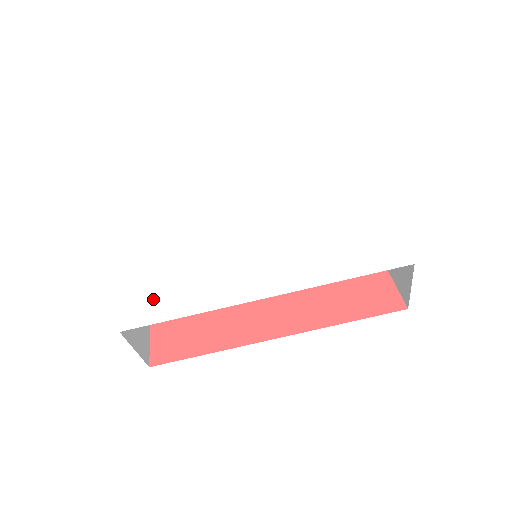
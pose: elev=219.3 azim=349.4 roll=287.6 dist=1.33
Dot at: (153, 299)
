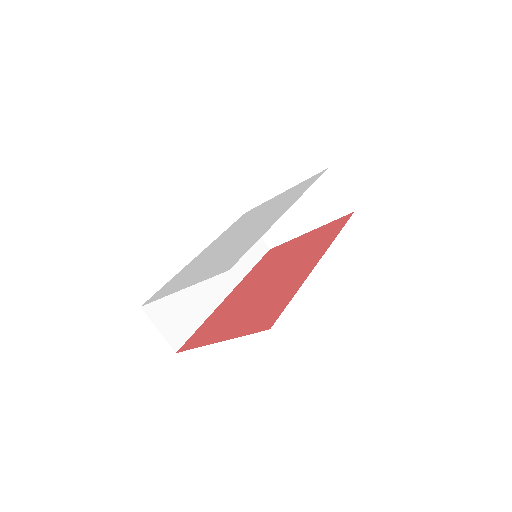
Dot at: (227, 261)
